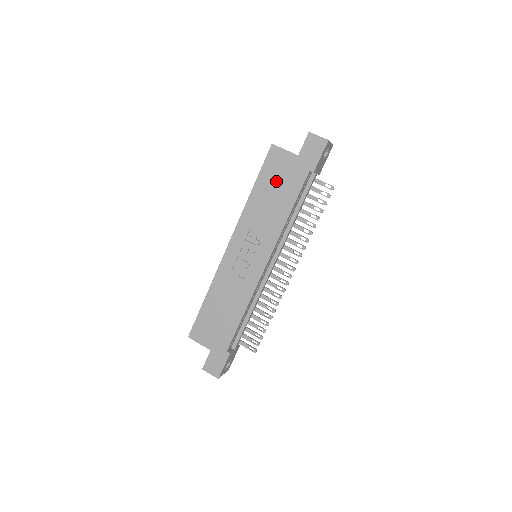
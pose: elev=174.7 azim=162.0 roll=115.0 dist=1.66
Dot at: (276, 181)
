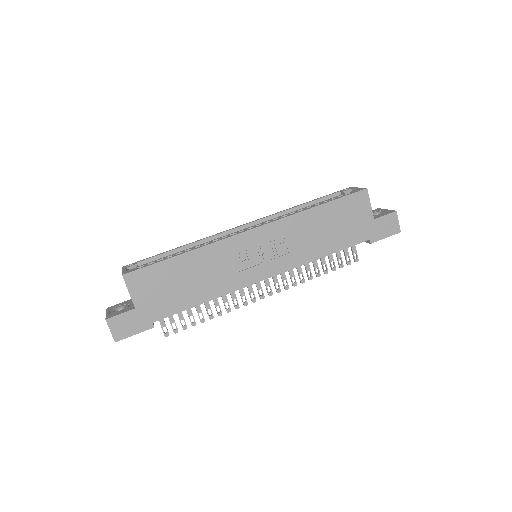
Dot at: (342, 220)
